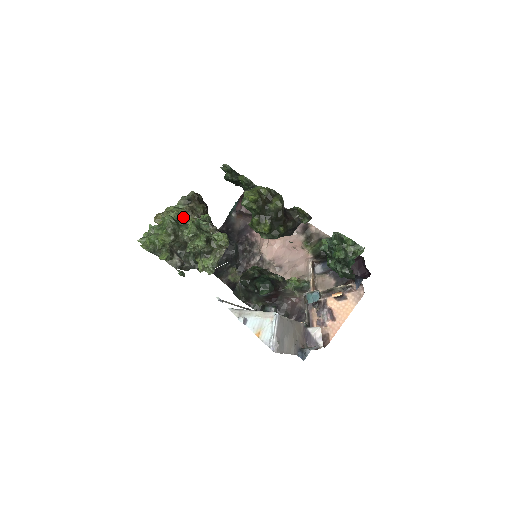
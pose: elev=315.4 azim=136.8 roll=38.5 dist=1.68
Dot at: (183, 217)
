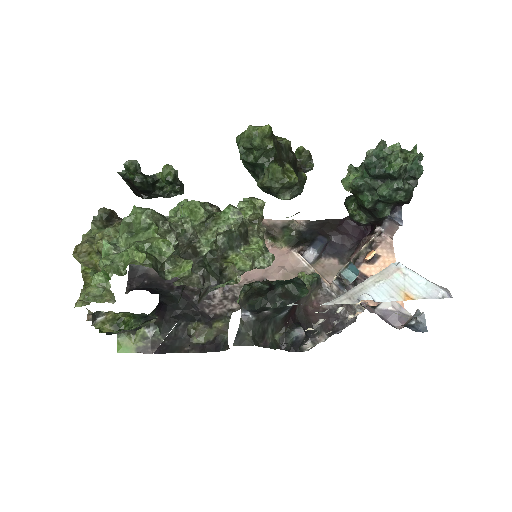
Dot at: occluded
